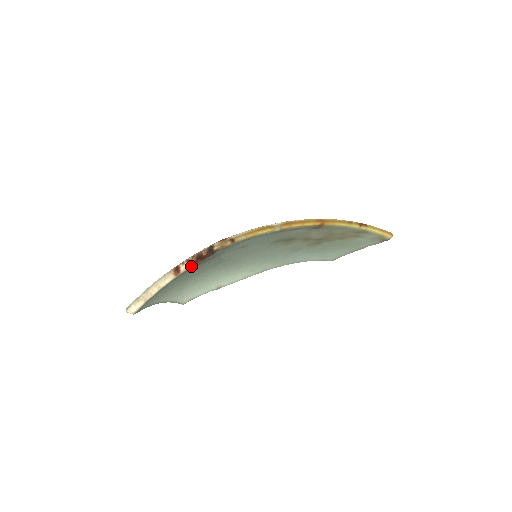
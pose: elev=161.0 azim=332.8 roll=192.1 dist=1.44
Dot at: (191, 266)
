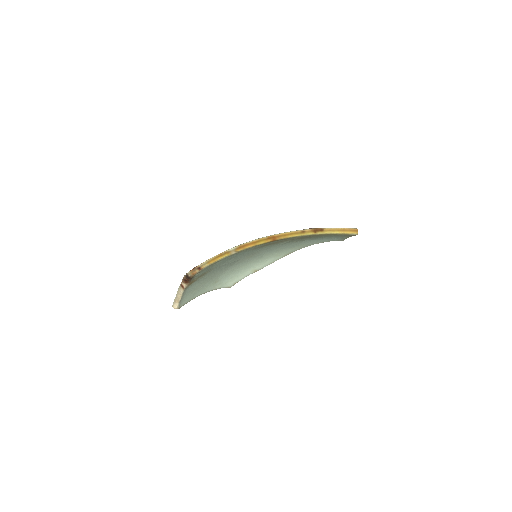
Dot at: (188, 283)
